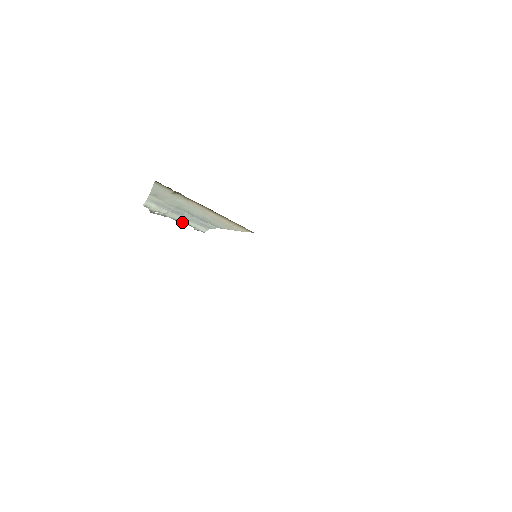
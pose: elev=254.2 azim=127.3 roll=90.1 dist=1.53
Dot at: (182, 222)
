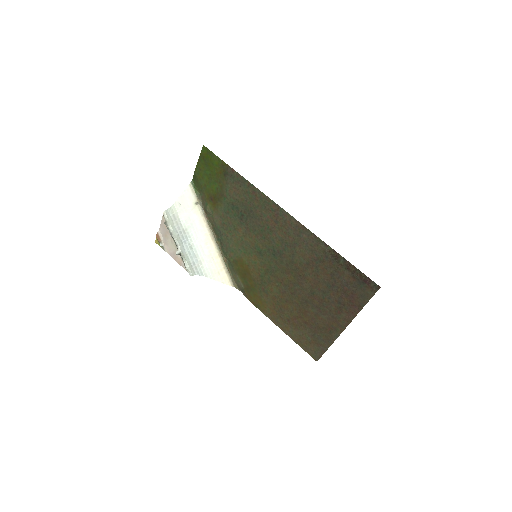
Dot at: (181, 251)
